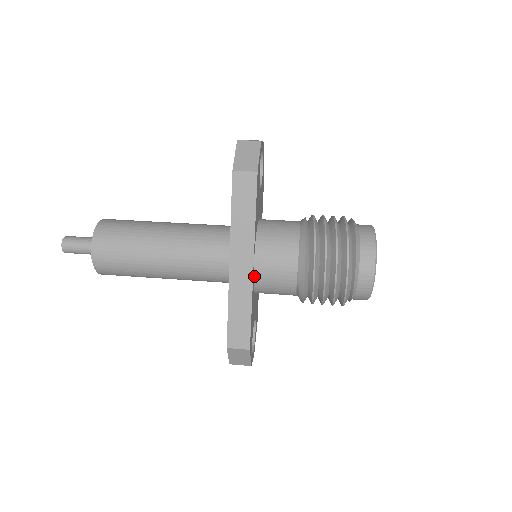
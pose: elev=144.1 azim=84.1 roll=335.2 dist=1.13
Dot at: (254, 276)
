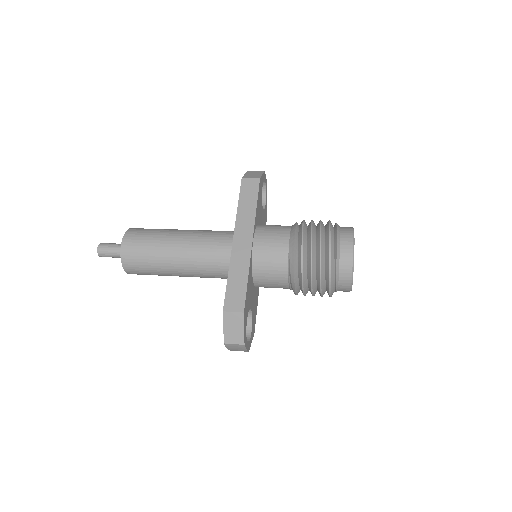
Dot at: (252, 253)
